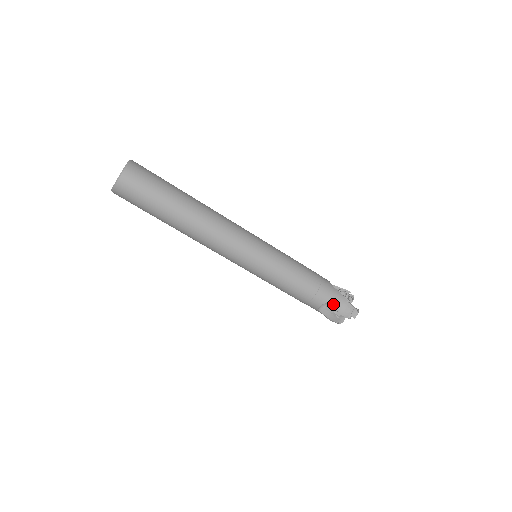
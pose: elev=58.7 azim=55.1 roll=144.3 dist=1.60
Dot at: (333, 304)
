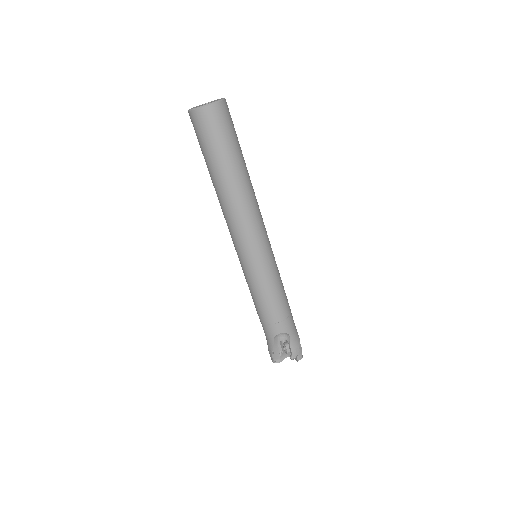
Dot at: (290, 337)
